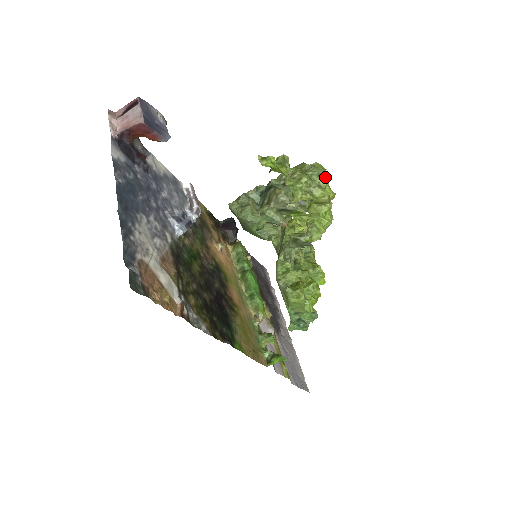
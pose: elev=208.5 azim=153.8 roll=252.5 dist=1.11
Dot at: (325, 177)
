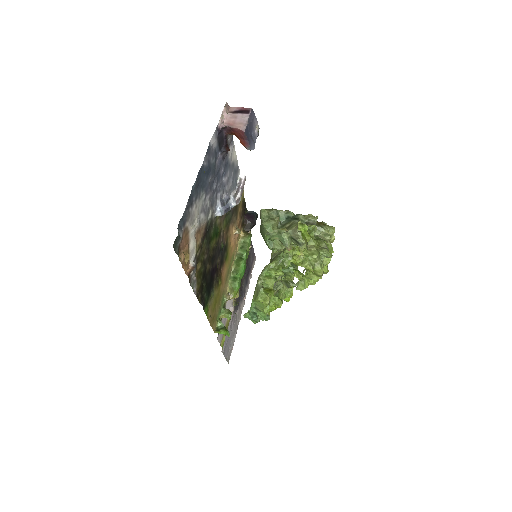
Dot at: (329, 260)
